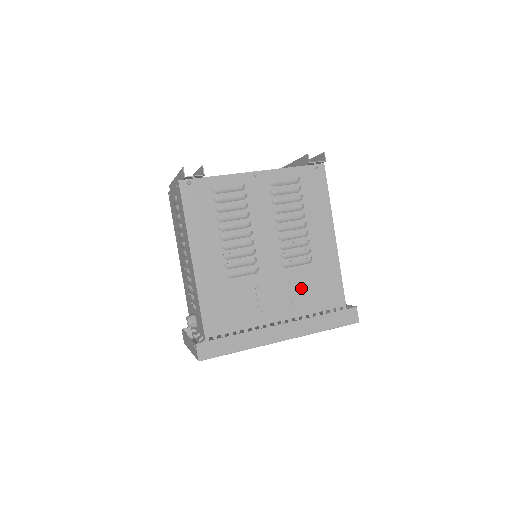
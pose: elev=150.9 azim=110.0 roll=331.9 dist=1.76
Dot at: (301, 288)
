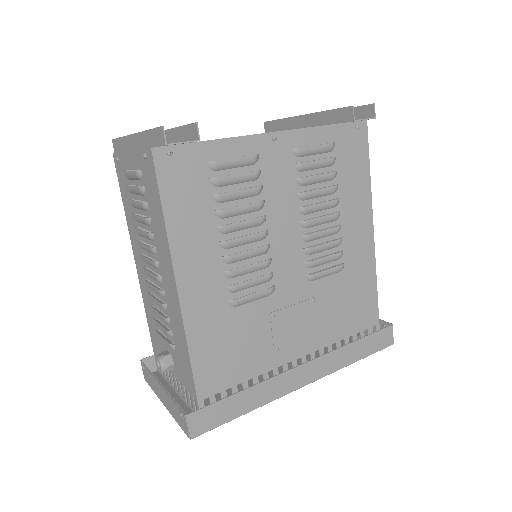
Dot at: (328, 308)
